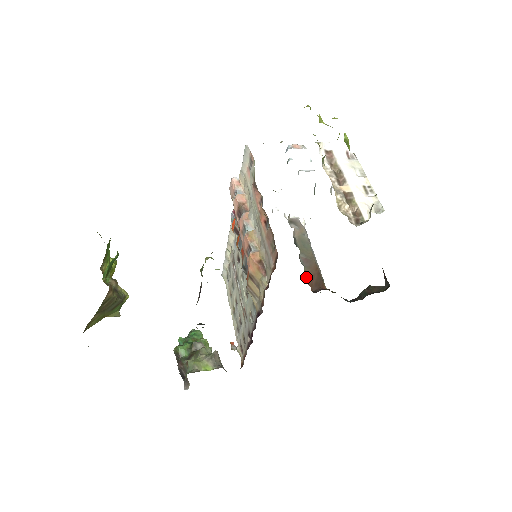
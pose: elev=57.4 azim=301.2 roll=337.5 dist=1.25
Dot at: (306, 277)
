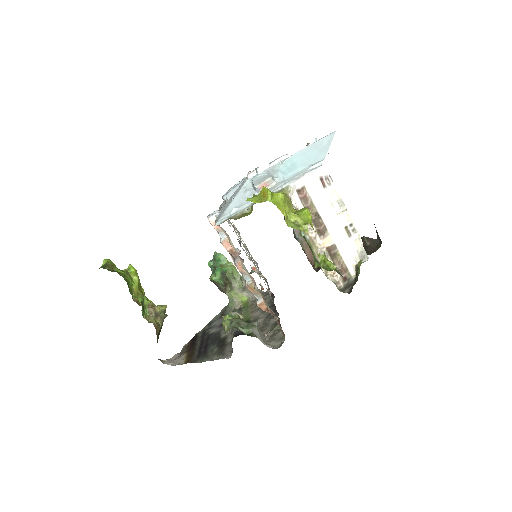
Dot at: (305, 252)
